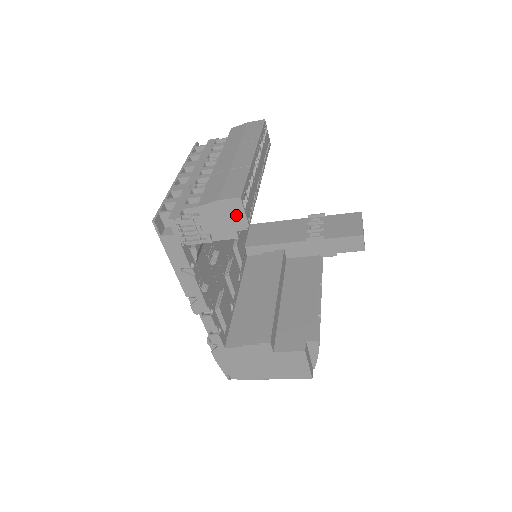
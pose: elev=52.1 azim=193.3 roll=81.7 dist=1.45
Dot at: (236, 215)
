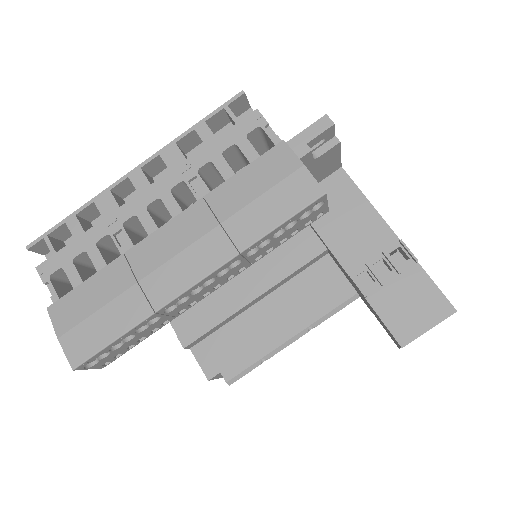
Dot at: occluded
